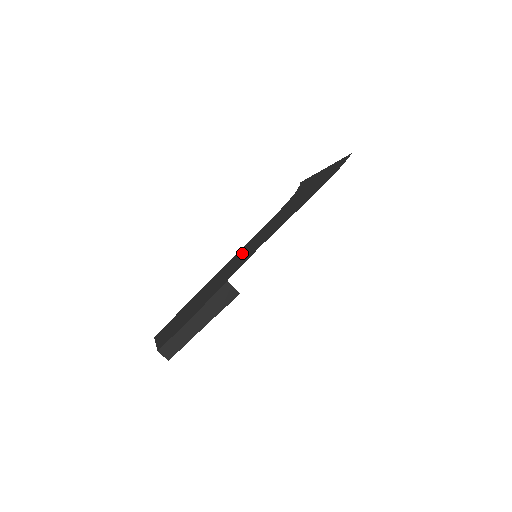
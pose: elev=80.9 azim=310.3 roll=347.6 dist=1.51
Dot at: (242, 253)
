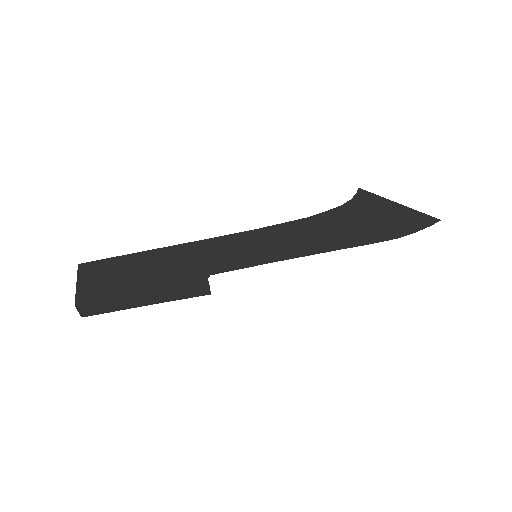
Dot at: (243, 243)
